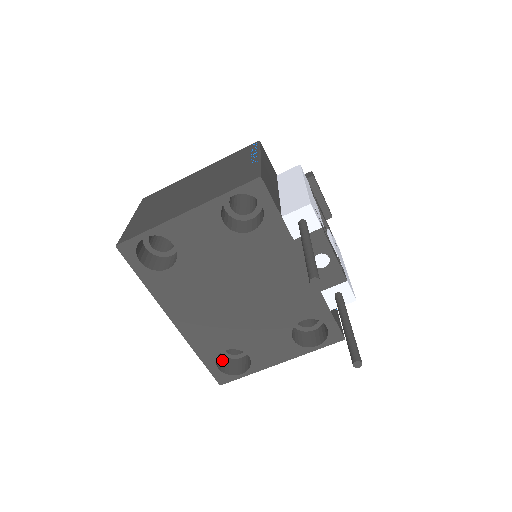
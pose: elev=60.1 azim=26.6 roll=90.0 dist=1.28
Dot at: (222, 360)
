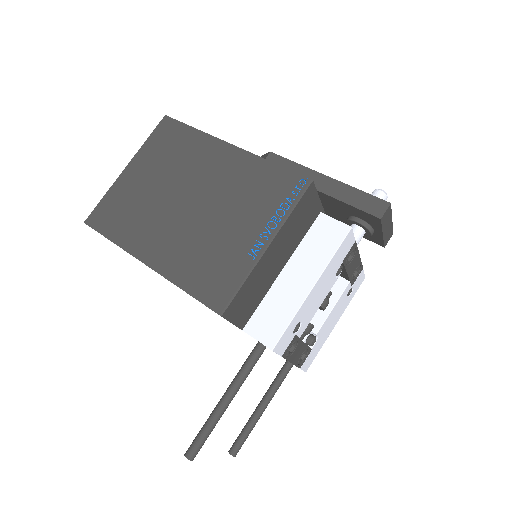
Dot at: occluded
